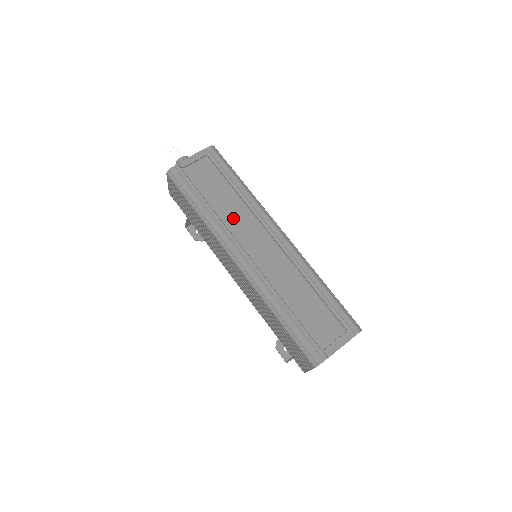
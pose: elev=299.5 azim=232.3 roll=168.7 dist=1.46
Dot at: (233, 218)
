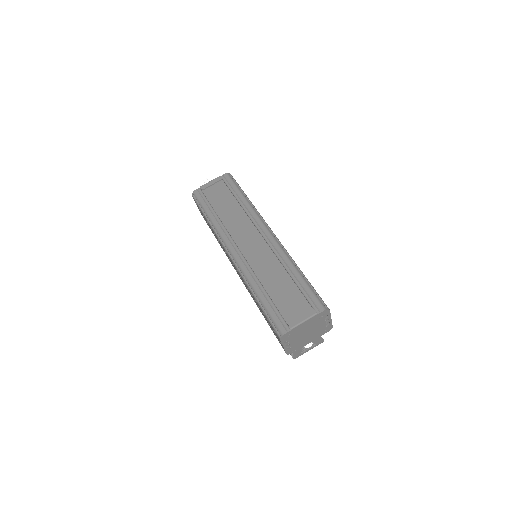
Dot at: (234, 223)
